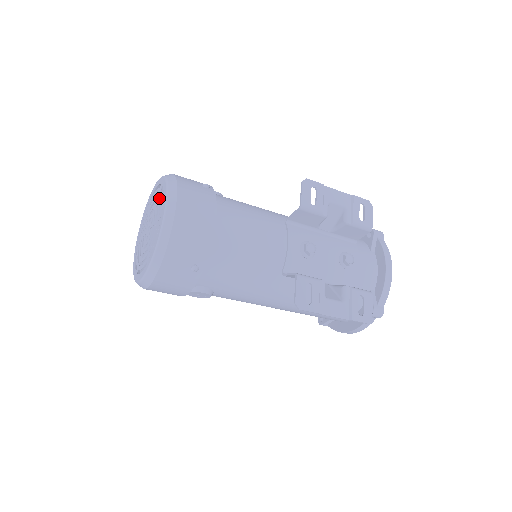
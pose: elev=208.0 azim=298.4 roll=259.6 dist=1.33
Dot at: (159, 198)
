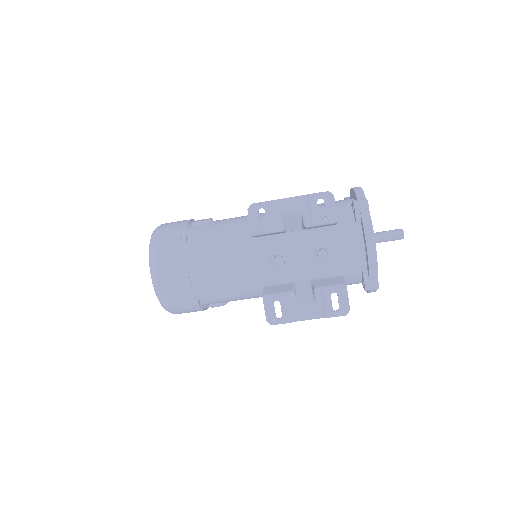
Dot at: occluded
